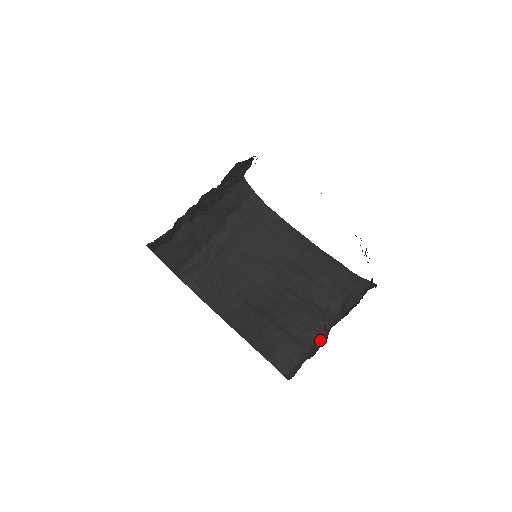
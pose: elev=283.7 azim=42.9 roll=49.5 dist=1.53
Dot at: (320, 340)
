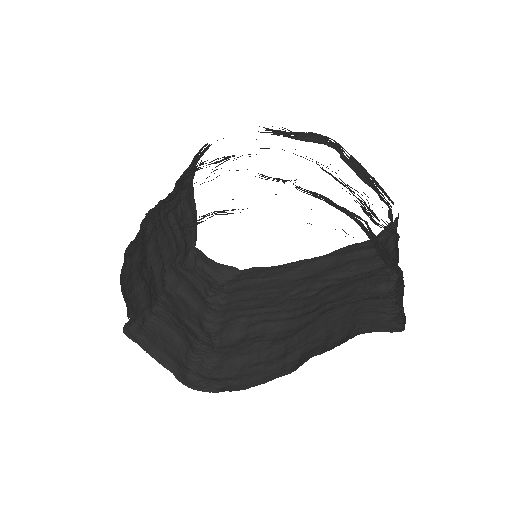
Dot at: (396, 281)
